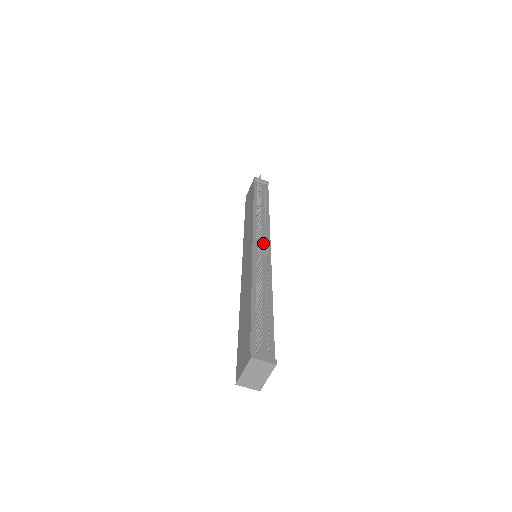
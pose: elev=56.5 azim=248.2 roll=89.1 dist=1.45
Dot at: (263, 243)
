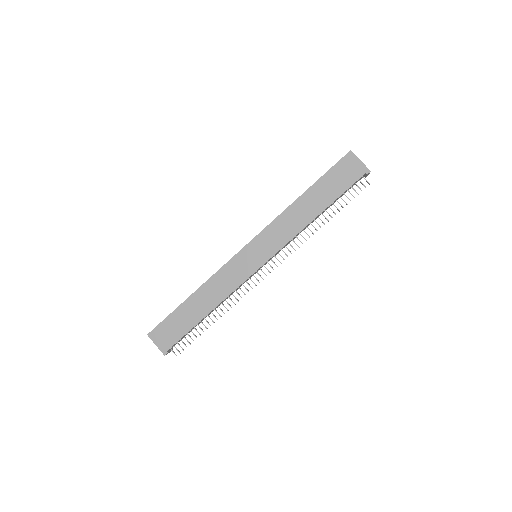
Dot at: occluded
